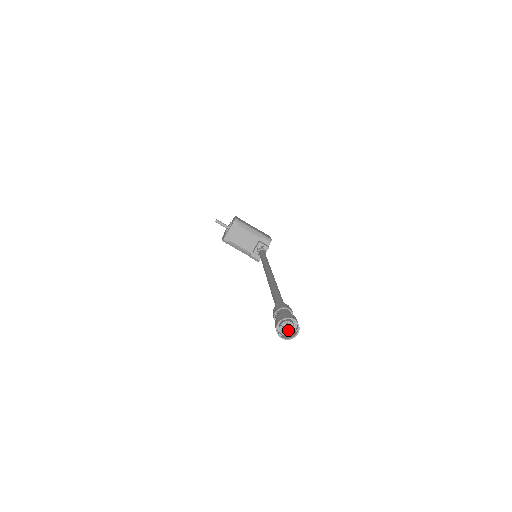
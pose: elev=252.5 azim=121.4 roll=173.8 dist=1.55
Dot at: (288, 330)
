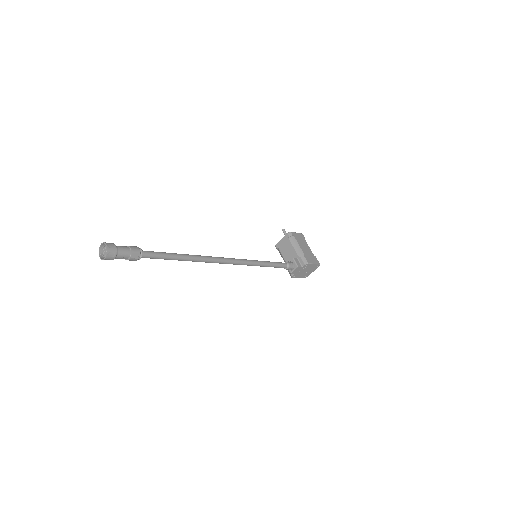
Dot at: (105, 253)
